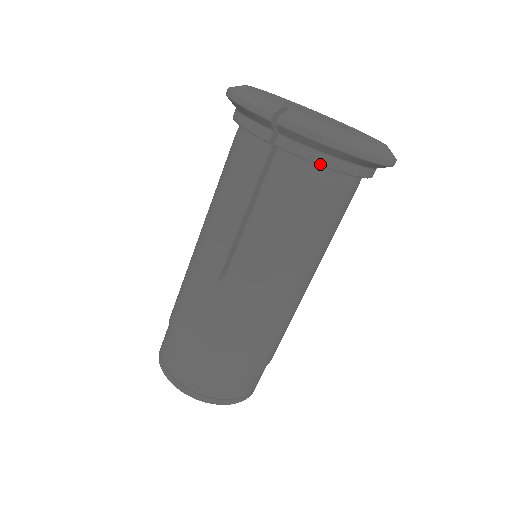
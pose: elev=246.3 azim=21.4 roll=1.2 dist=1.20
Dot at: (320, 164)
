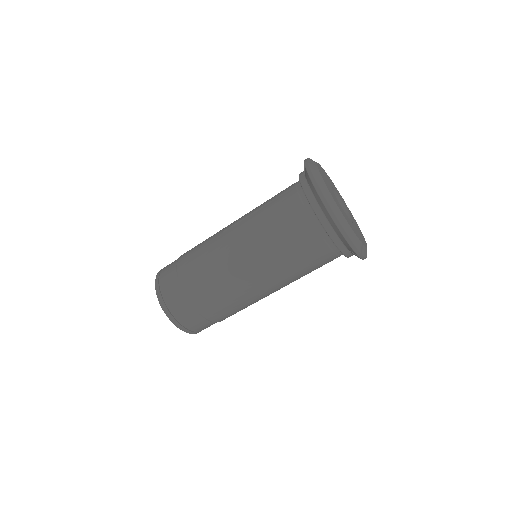
Dot at: occluded
